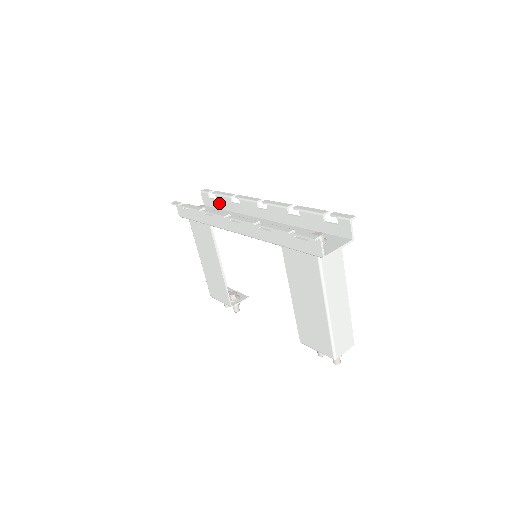
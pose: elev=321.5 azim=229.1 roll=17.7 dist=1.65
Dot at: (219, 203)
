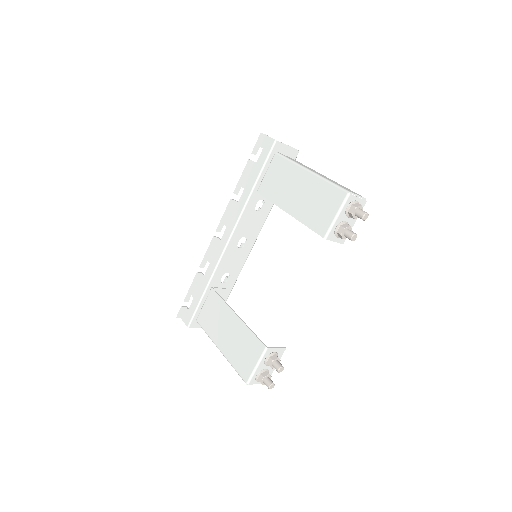
Dot at: occluded
